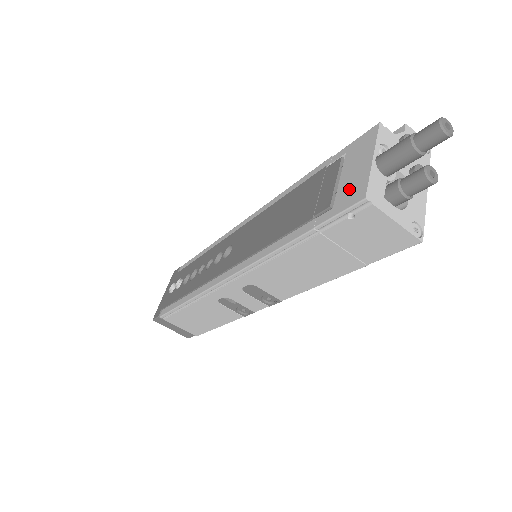
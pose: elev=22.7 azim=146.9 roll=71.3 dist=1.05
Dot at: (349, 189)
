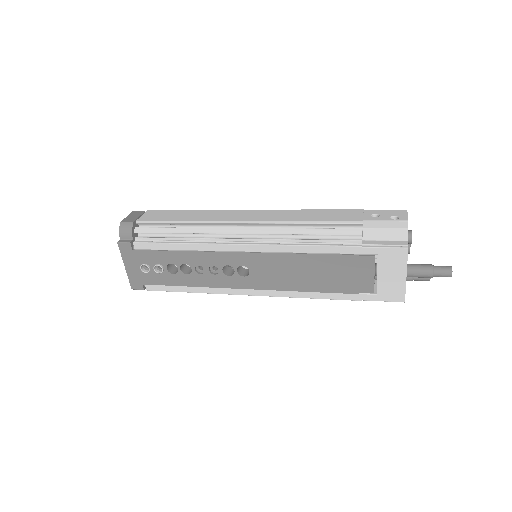
Dot at: (389, 289)
